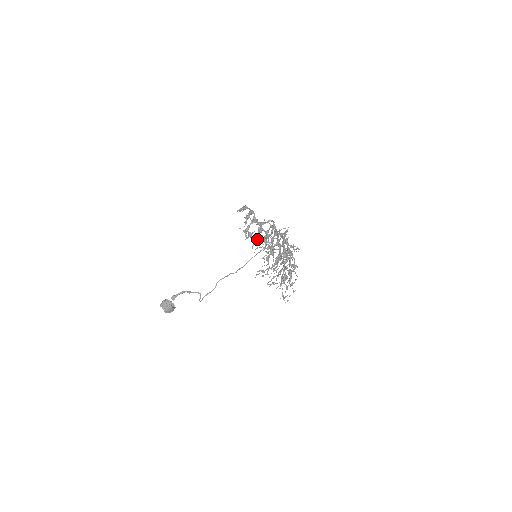
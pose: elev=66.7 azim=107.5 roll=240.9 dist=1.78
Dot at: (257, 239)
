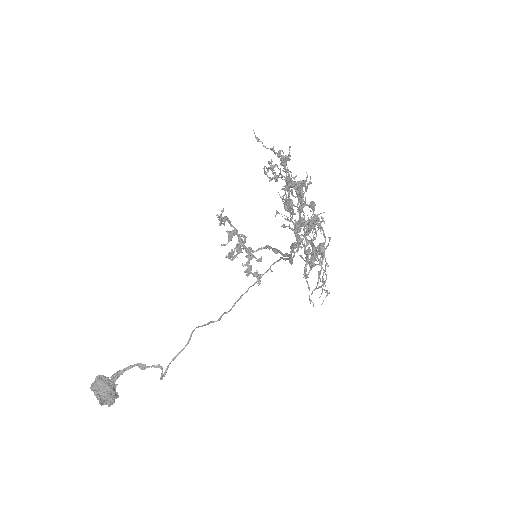
Dot at: (247, 268)
